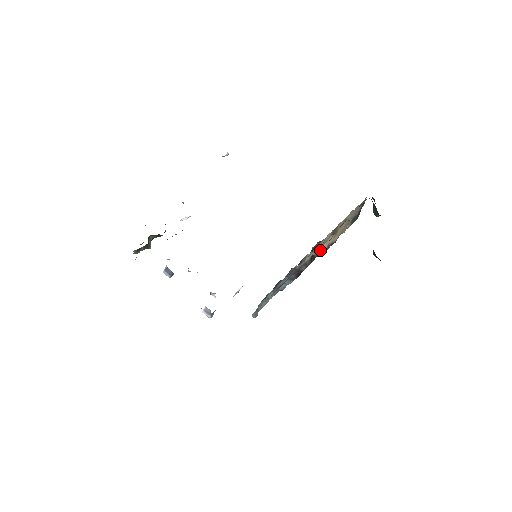
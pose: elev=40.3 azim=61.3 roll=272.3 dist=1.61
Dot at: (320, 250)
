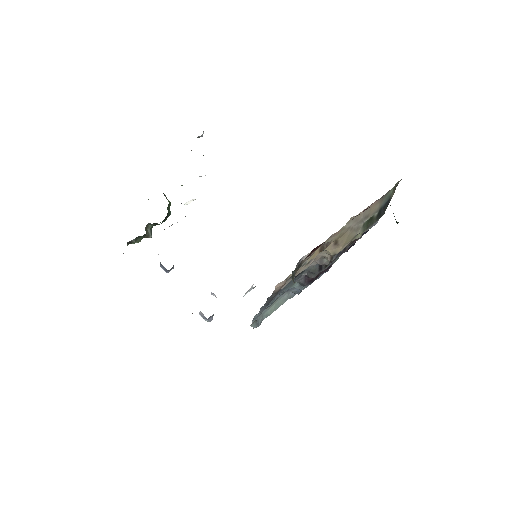
Dot at: (325, 259)
